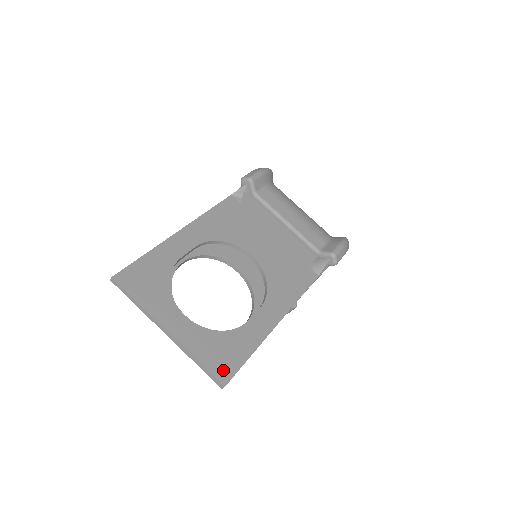
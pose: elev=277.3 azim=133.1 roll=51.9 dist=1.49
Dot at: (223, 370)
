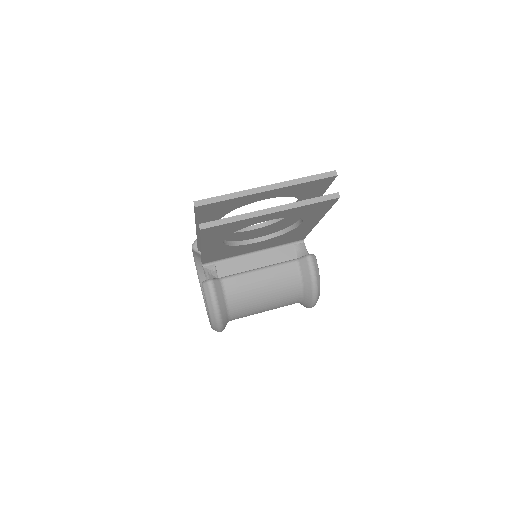
Dot at: occluded
